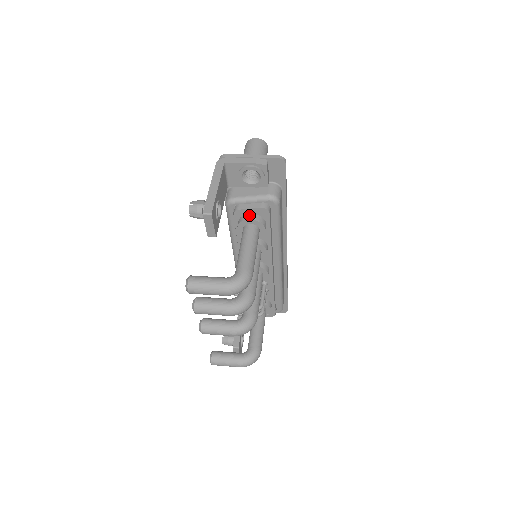
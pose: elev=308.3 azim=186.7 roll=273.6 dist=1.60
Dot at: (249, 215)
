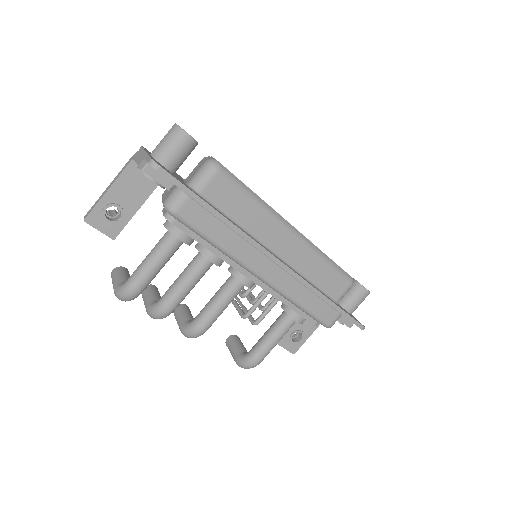
Dot at: occluded
